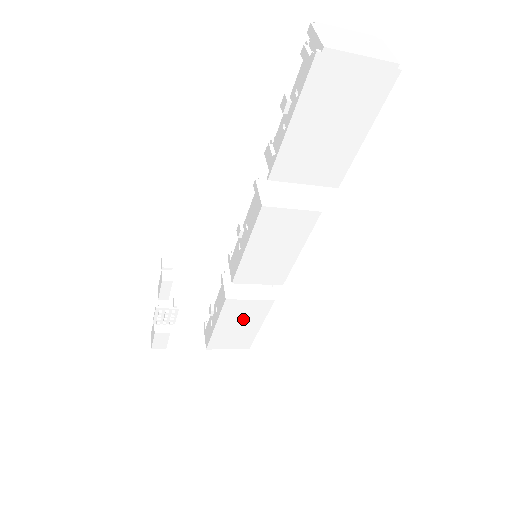
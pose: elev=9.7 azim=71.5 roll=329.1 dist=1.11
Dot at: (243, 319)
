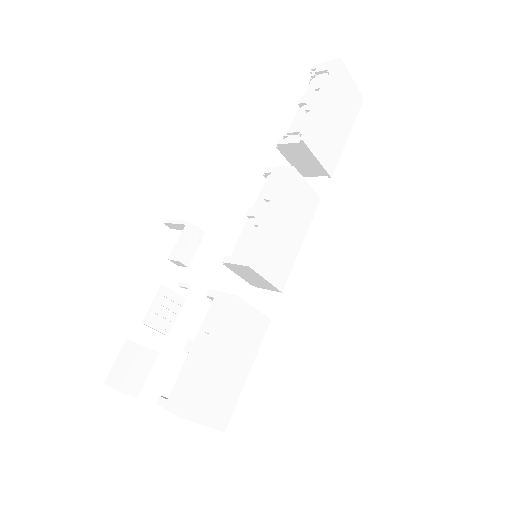
Dot at: (238, 349)
